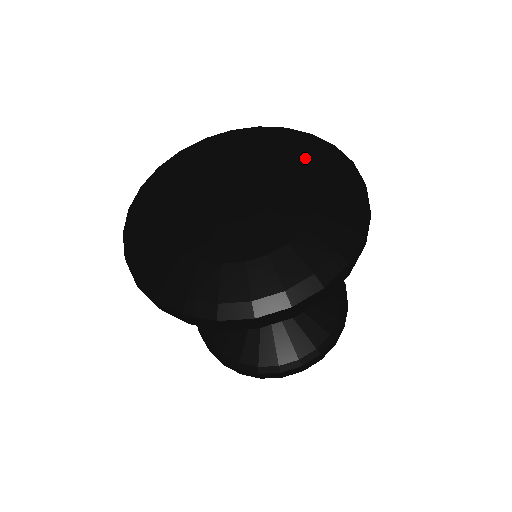
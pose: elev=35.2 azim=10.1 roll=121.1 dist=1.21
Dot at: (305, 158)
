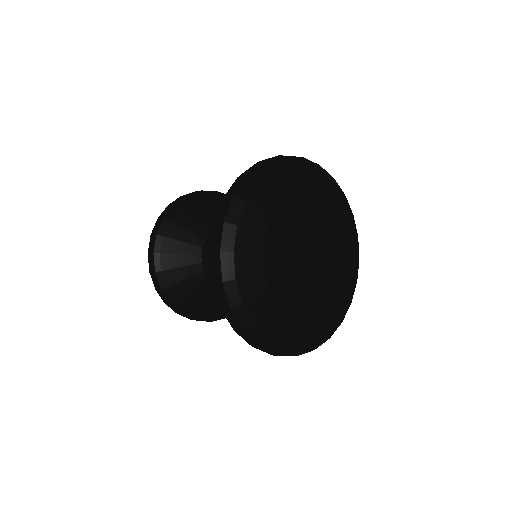
Dot at: (348, 279)
